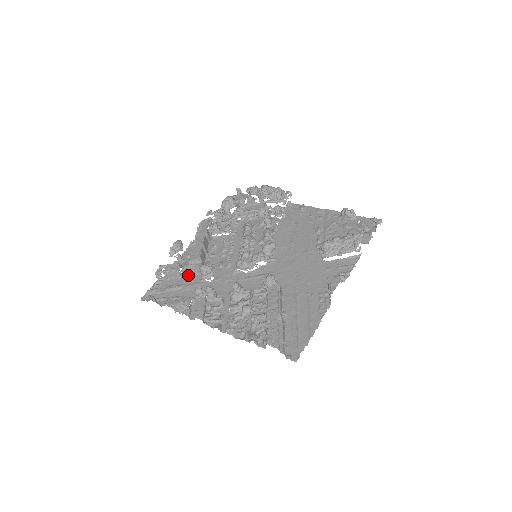
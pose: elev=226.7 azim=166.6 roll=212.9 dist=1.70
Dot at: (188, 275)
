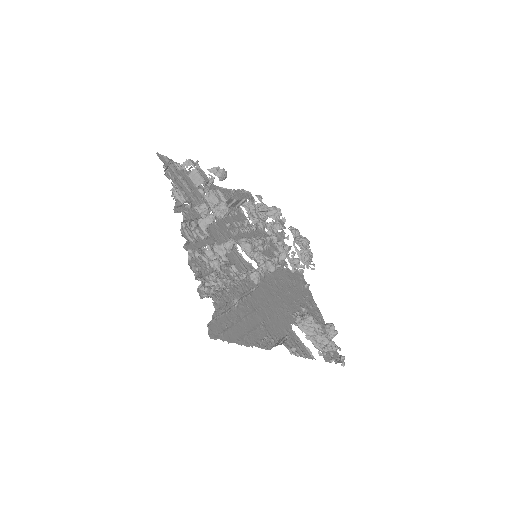
Dot at: (203, 194)
